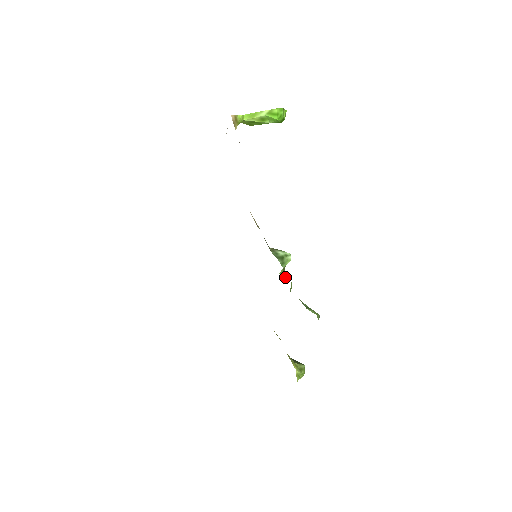
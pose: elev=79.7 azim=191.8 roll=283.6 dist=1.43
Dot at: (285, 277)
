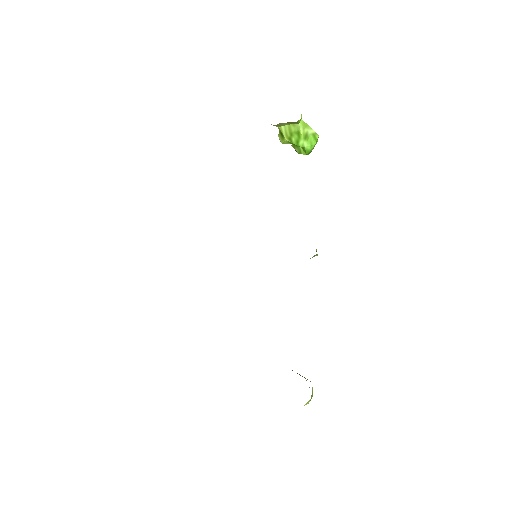
Dot at: occluded
